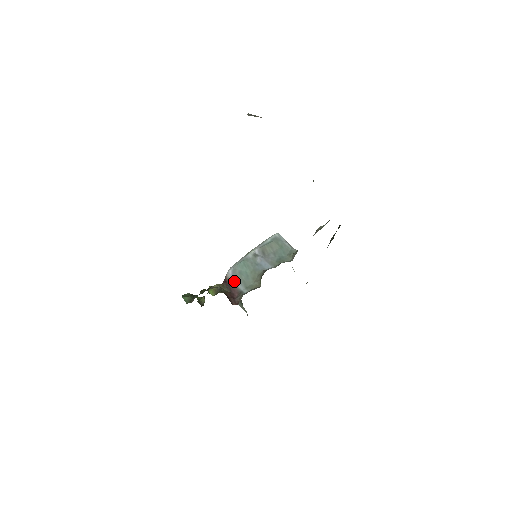
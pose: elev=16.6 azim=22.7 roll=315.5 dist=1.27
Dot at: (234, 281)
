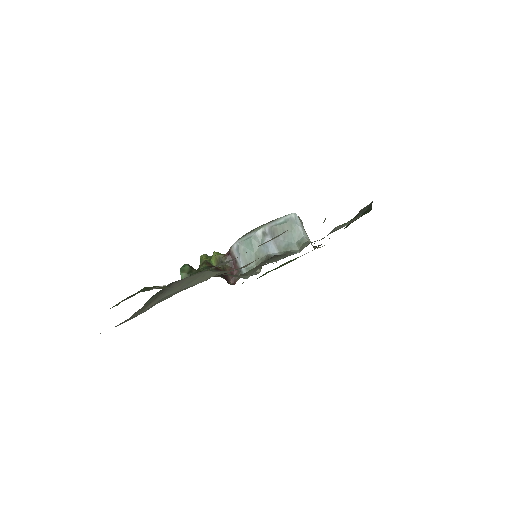
Dot at: occluded
